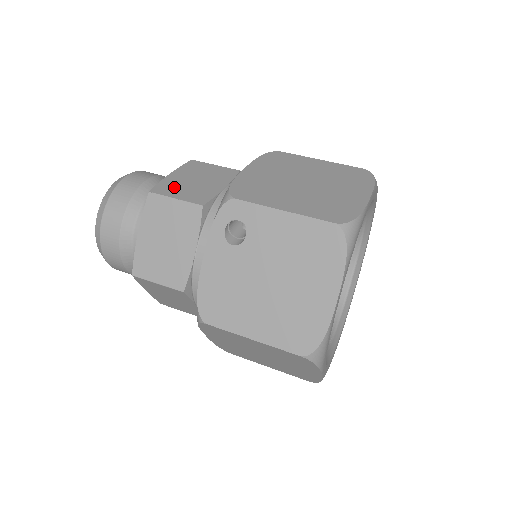
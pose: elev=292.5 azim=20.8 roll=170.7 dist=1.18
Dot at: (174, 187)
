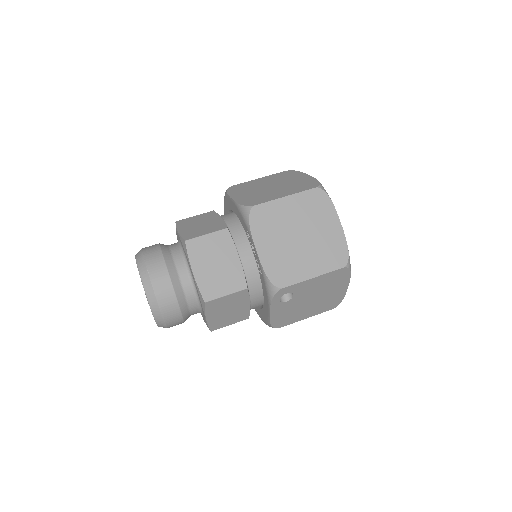
Dot at: (213, 285)
